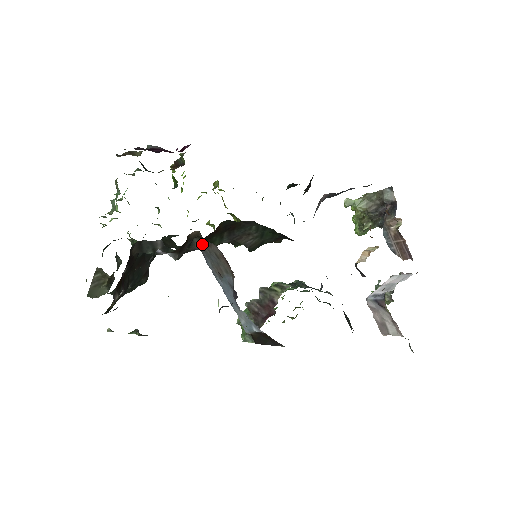
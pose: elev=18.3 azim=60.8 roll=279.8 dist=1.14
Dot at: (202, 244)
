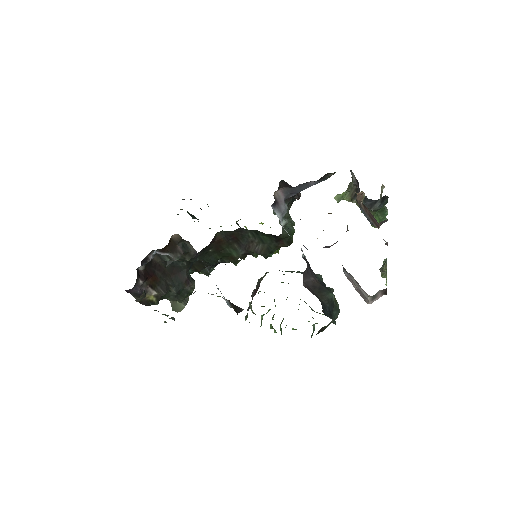
Dot at: (192, 246)
